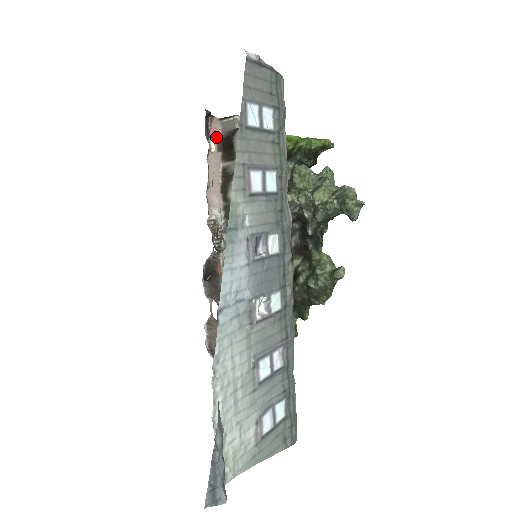
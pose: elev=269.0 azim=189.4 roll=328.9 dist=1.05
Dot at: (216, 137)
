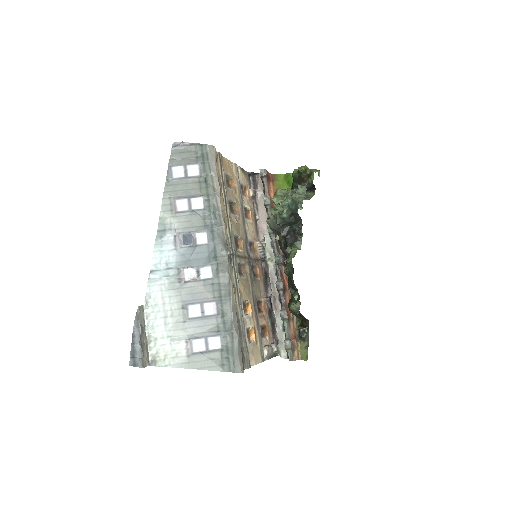
Dot at: (262, 186)
